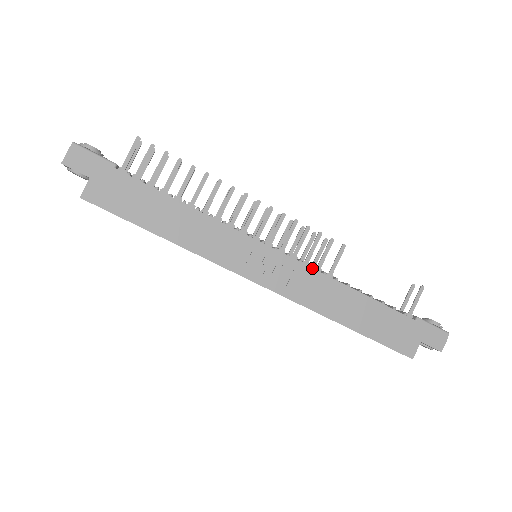
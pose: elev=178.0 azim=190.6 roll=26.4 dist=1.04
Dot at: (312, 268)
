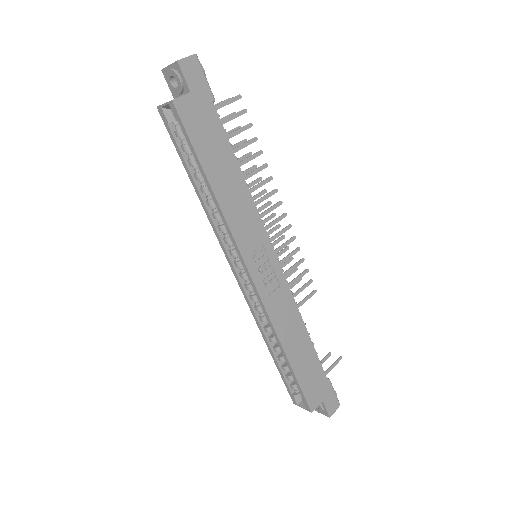
Dot at: (292, 293)
